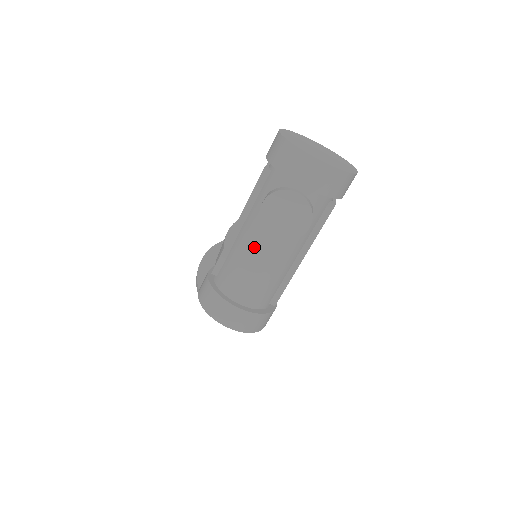
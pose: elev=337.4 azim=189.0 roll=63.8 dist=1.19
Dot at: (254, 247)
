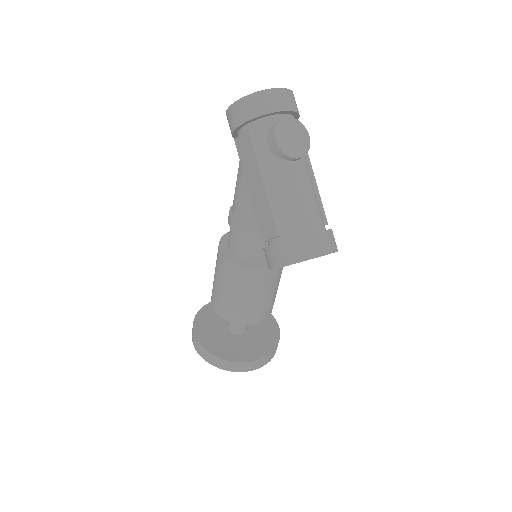
Dot at: (291, 180)
